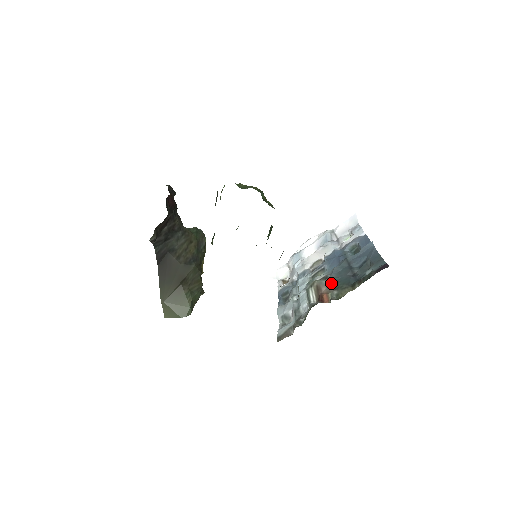
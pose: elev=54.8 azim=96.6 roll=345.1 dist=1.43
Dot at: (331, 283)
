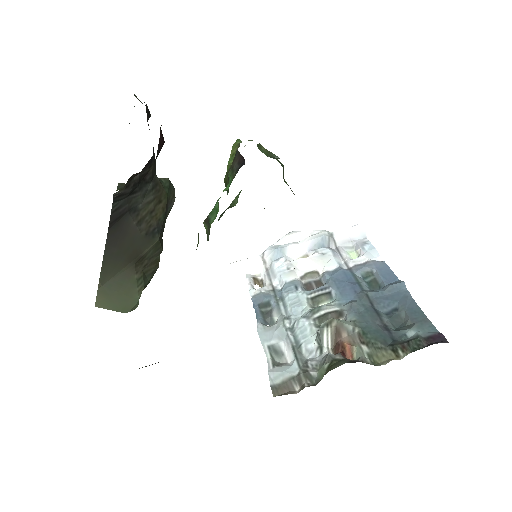
Dot at: (355, 329)
